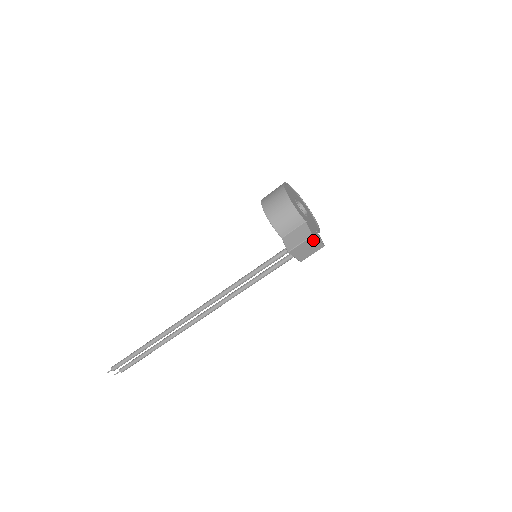
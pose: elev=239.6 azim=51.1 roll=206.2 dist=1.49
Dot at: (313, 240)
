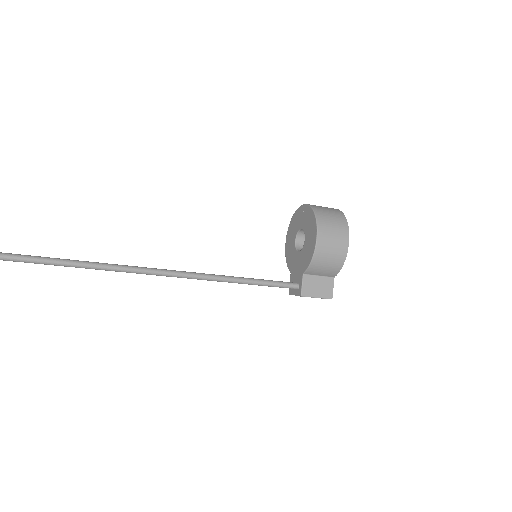
Dot at: occluded
